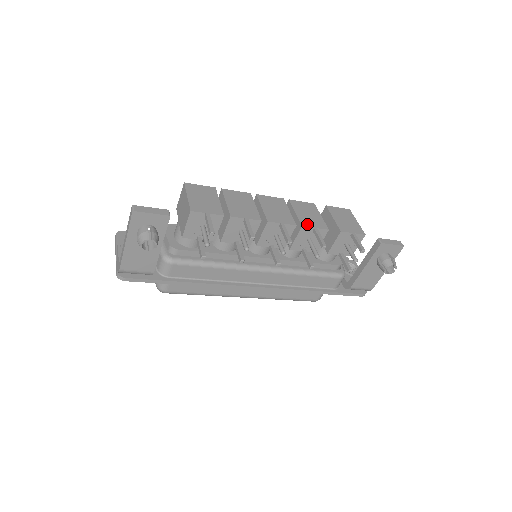
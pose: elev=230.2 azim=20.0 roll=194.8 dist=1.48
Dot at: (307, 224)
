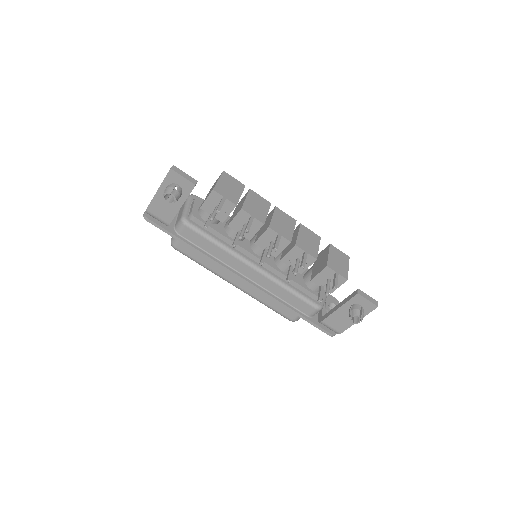
Dot at: (301, 246)
